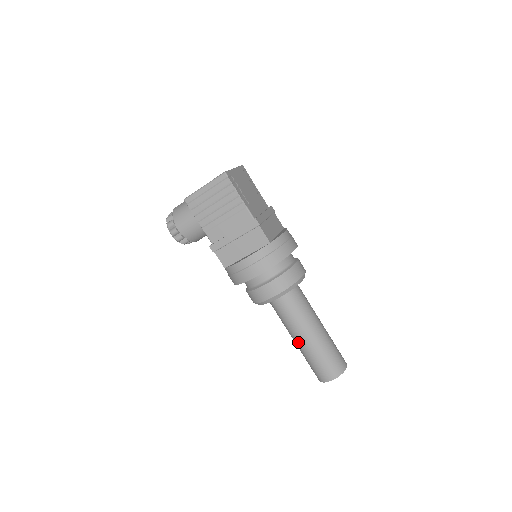
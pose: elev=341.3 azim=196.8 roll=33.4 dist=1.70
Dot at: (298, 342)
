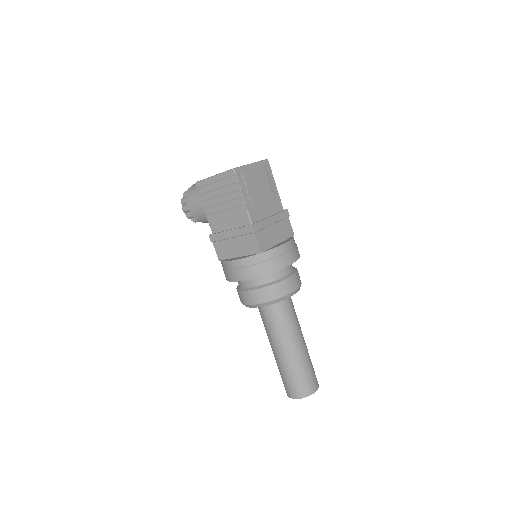
Dot at: (273, 352)
